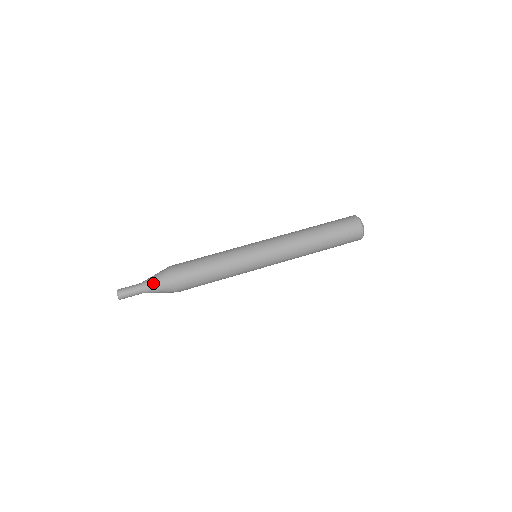
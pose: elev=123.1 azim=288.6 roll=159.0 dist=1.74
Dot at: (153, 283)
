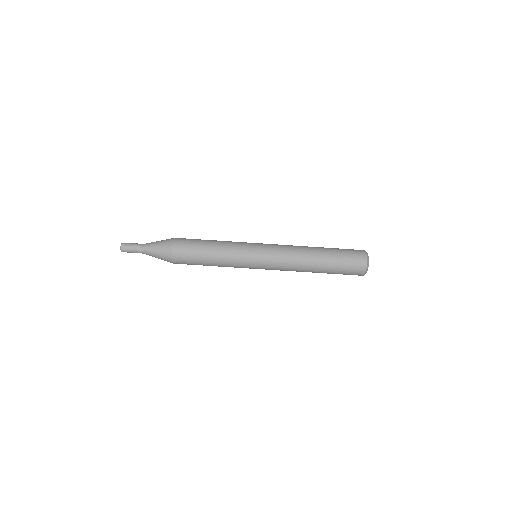
Dot at: occluded
